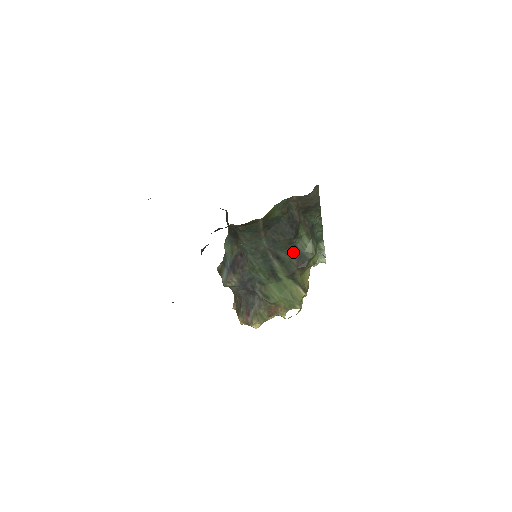
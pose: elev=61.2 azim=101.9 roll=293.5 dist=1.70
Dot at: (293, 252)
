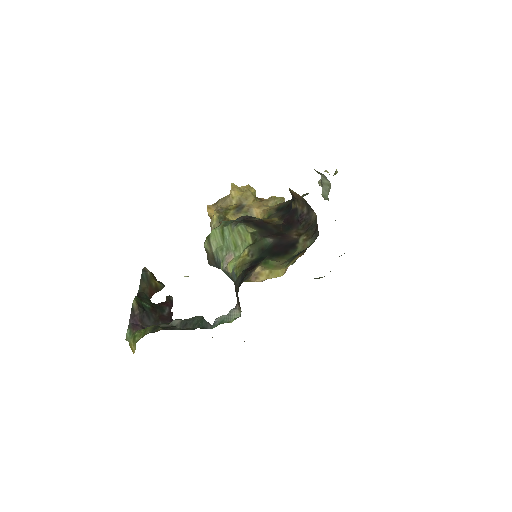
Dot at: occluded
